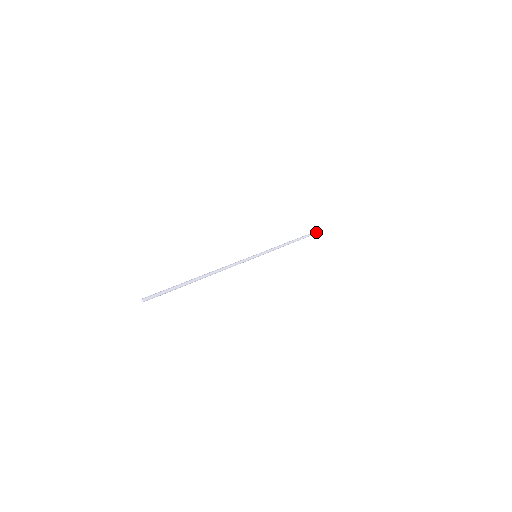
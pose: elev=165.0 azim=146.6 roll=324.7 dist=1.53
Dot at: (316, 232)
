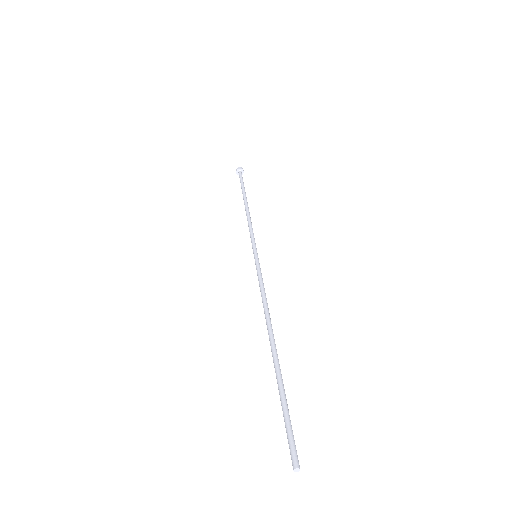
Dot at: (241, 172)
